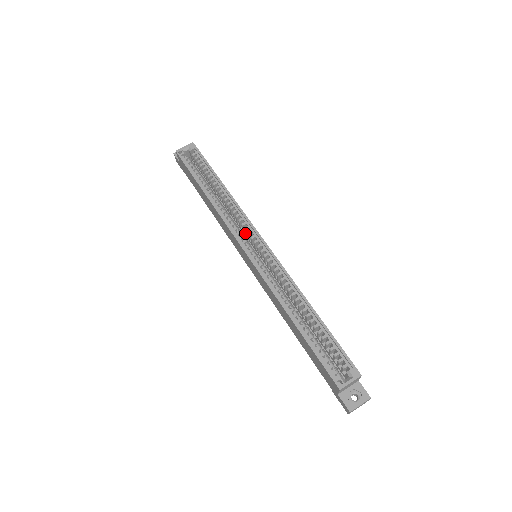
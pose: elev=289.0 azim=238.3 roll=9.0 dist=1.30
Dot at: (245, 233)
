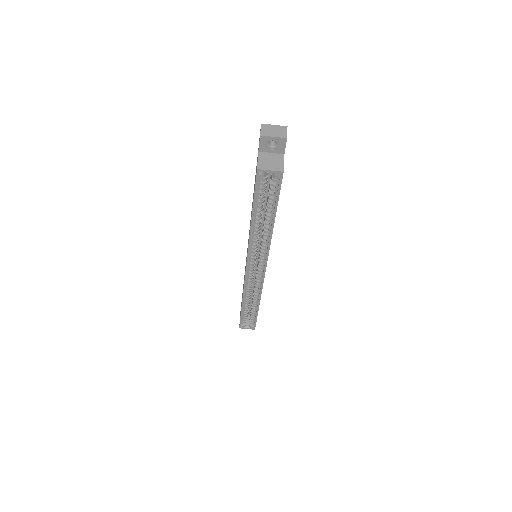
Dot at: occluded
